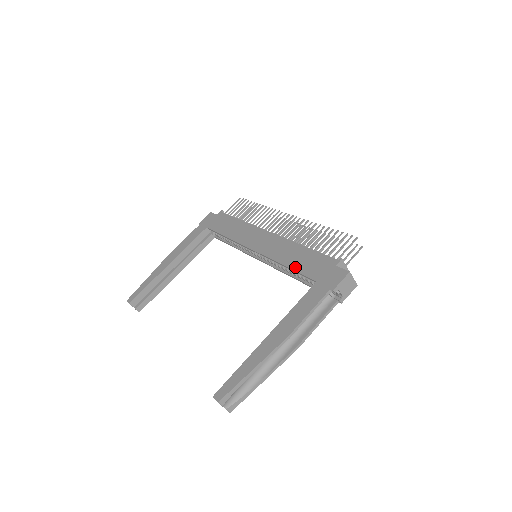
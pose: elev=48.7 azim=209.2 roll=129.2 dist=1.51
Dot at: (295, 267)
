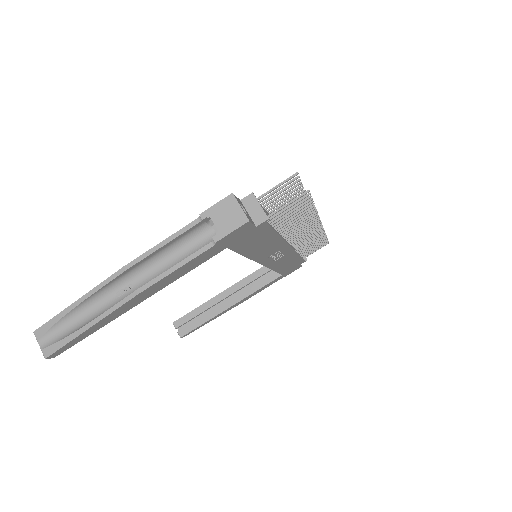
Dot at: occluded
